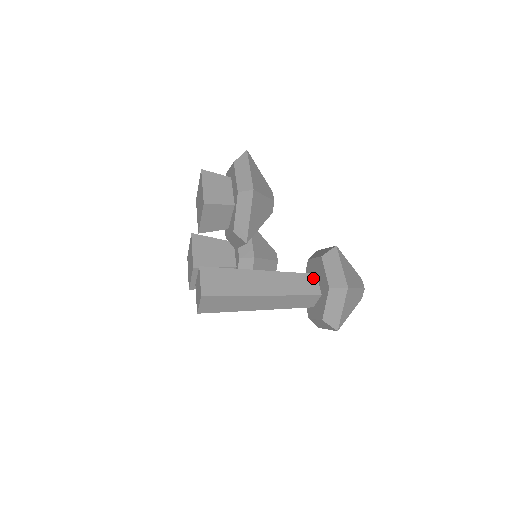
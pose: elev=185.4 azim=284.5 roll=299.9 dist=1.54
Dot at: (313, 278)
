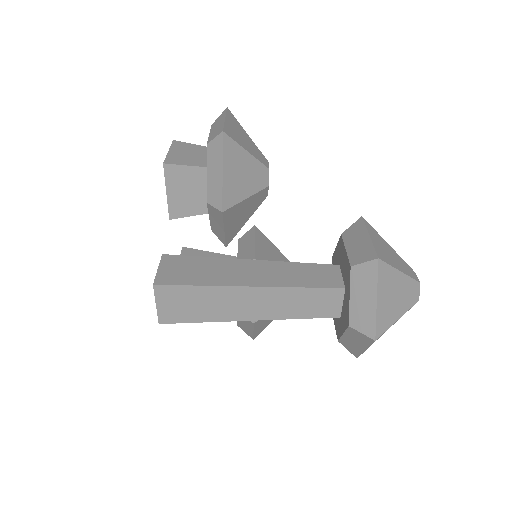
Dot at: (333, 269)
